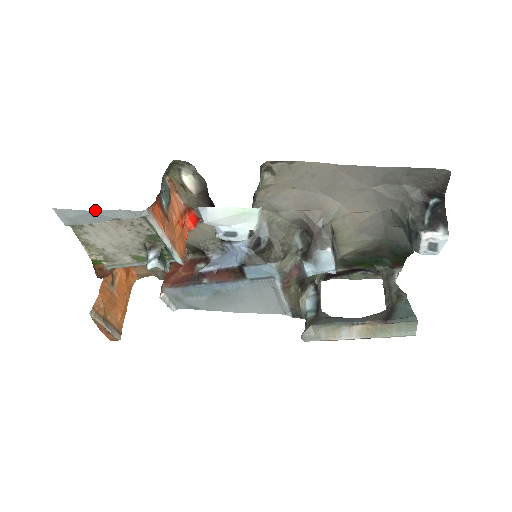
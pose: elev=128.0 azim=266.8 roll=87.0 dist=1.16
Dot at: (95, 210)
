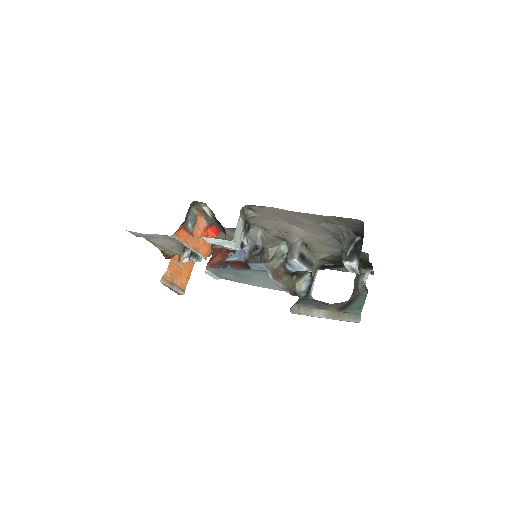
Dot at: (146, 234)
